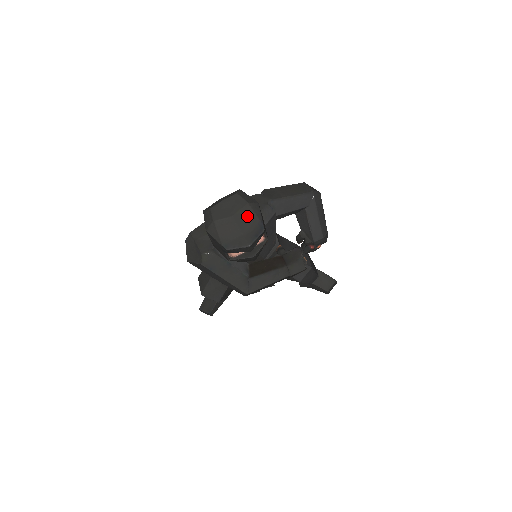
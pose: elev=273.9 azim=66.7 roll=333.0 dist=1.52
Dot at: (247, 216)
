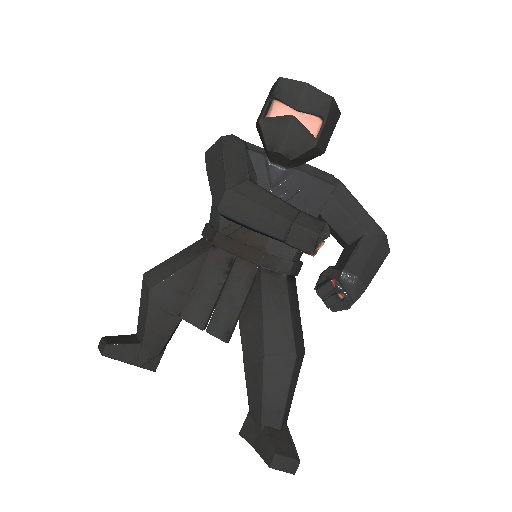
Dot at: occluded
